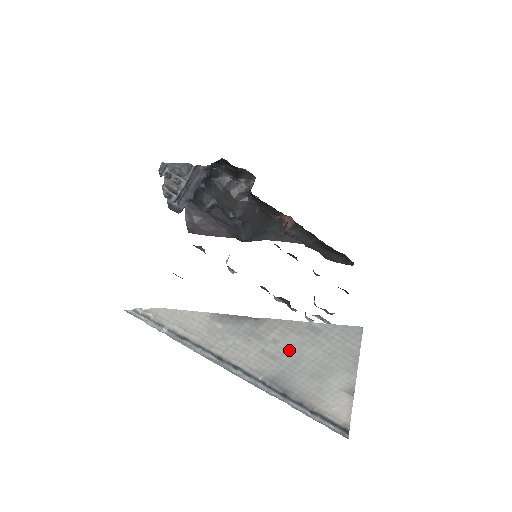
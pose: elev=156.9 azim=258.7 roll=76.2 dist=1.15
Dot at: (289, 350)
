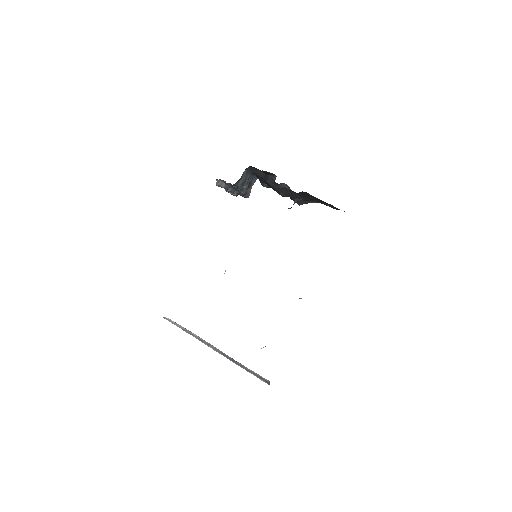
Dot at: occluded
